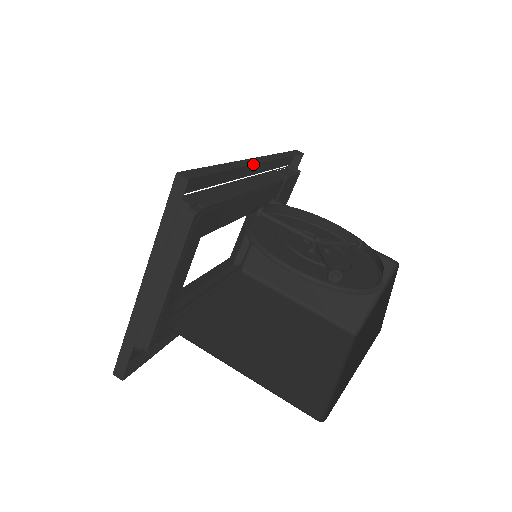
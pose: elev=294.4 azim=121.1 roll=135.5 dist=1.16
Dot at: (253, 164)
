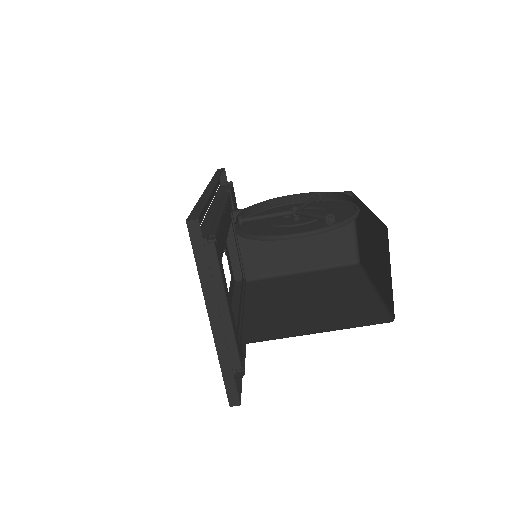
Dot at: (212, 191)
